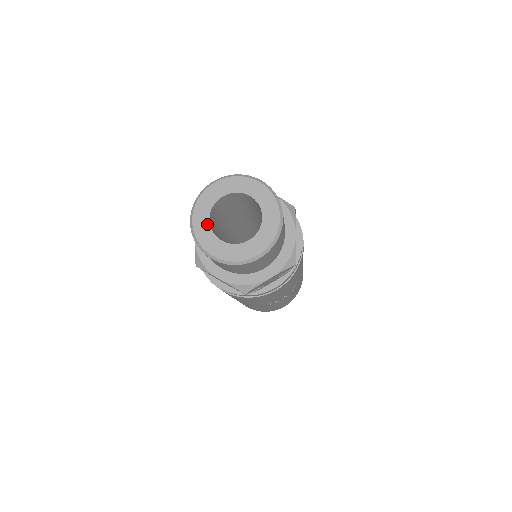
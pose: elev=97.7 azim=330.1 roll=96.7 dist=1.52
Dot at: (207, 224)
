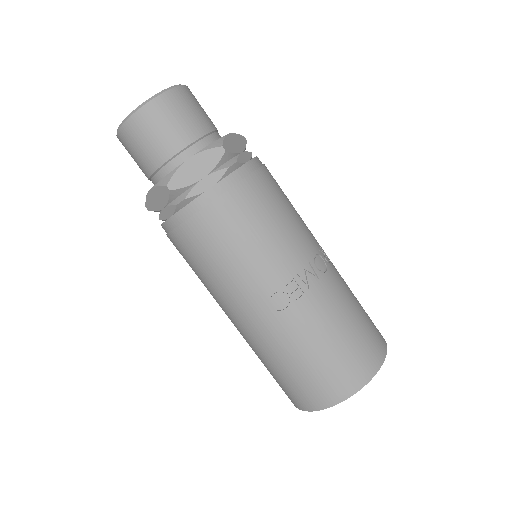
Dot at: occluded
